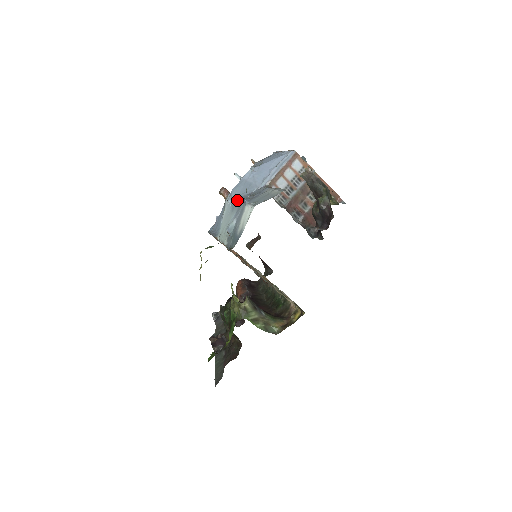
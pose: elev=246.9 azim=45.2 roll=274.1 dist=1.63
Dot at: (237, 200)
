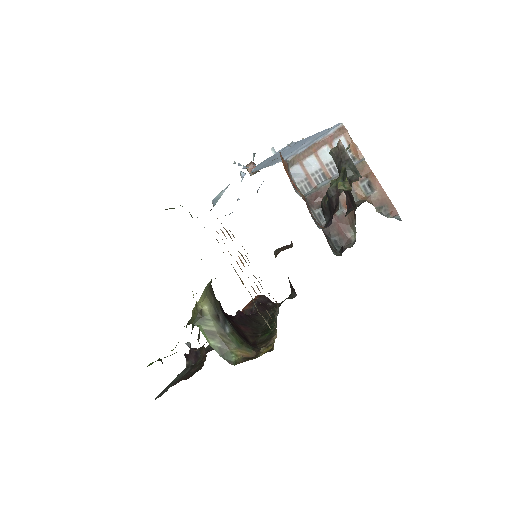
Dot at: occluded
